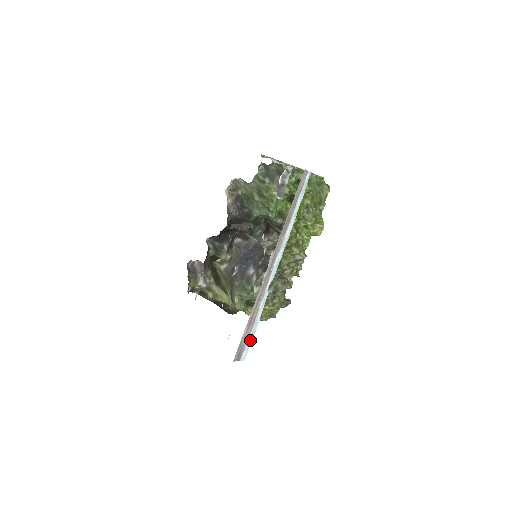
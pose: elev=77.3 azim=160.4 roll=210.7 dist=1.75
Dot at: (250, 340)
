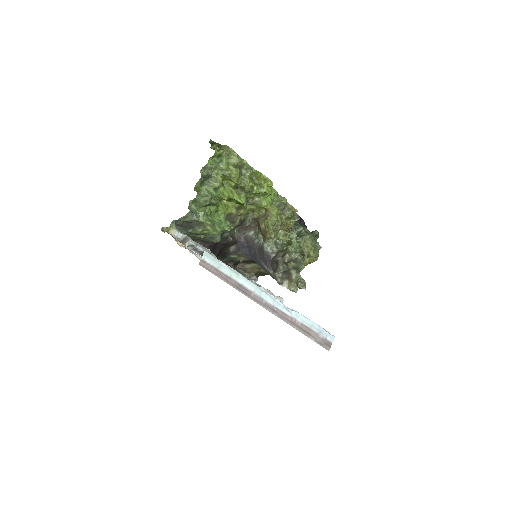
Dot at: (322, 332)
